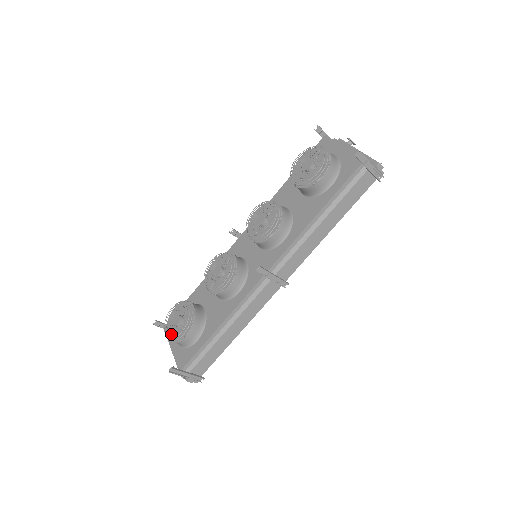
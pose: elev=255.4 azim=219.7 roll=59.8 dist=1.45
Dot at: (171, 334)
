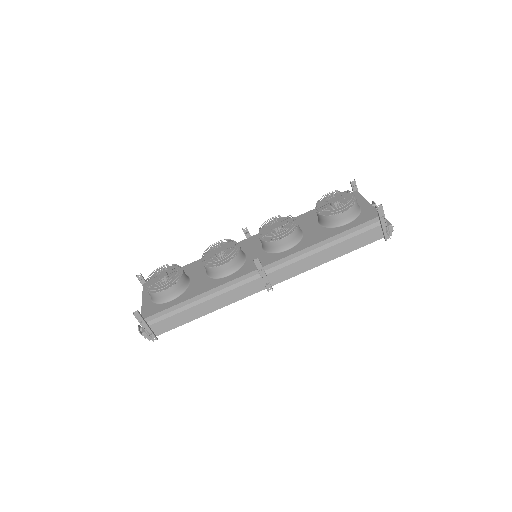
Dot at: (151, 286)
